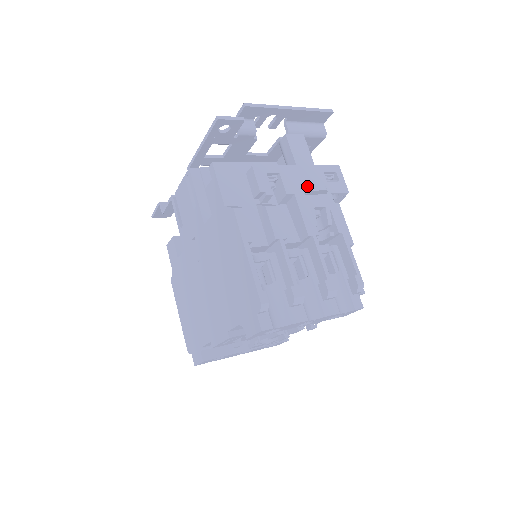
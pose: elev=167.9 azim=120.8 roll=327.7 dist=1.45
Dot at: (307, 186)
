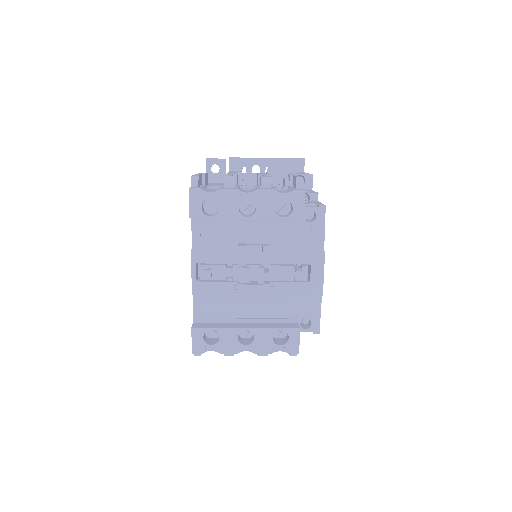
Dot at: occluded
